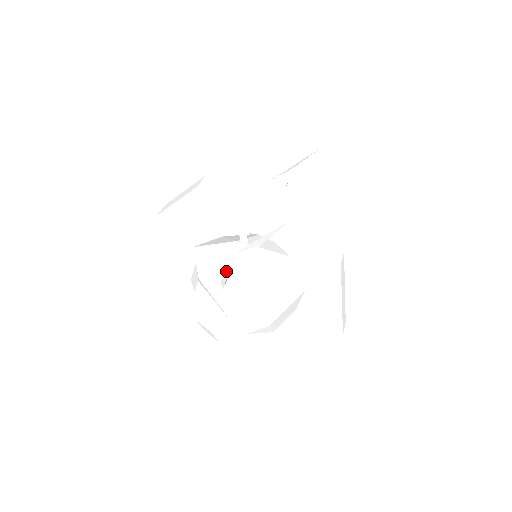
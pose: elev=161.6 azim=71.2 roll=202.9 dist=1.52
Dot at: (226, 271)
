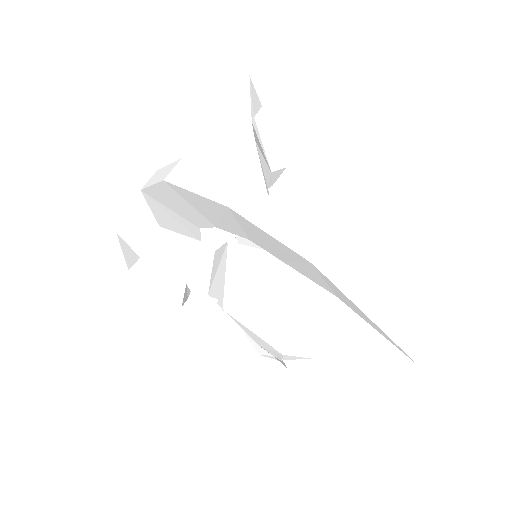
Dot at: occluded
